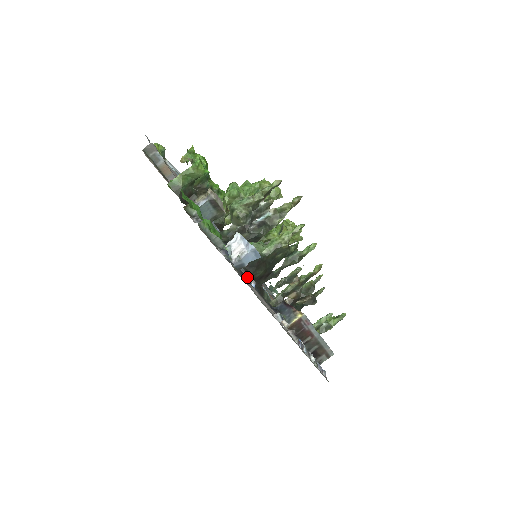
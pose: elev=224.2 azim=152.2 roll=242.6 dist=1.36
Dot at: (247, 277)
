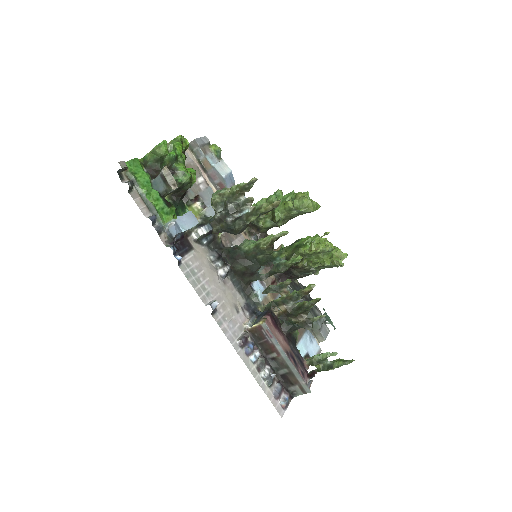
Dot at: (171, 246)
